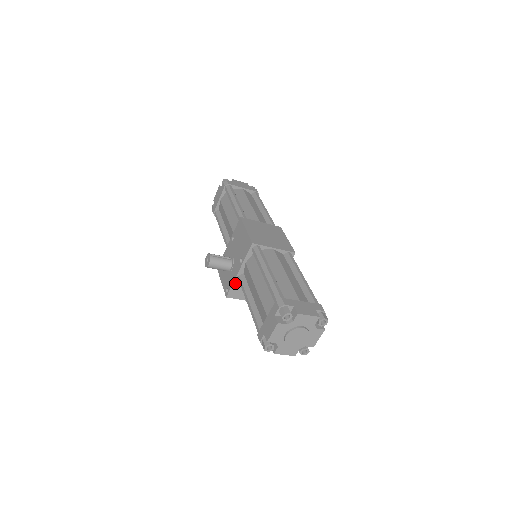
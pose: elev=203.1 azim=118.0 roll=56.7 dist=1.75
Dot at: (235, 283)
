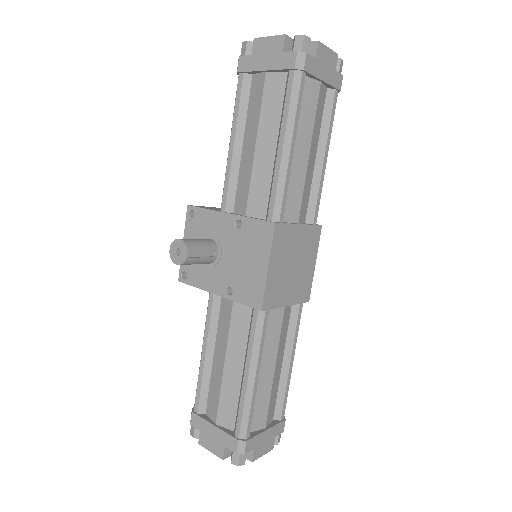
Dot at: (202, 288)
